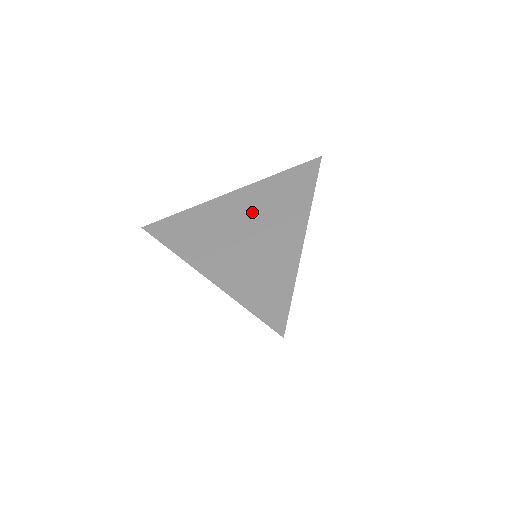
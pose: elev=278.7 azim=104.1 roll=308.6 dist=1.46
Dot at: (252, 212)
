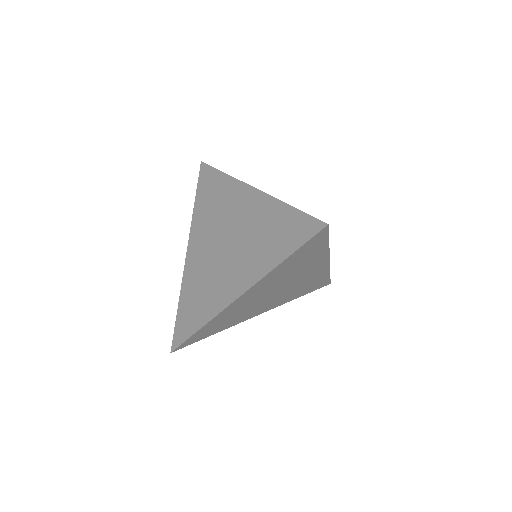
Dot at: occluded
